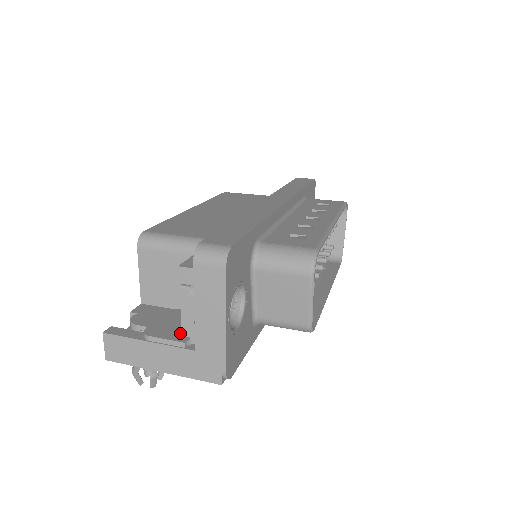
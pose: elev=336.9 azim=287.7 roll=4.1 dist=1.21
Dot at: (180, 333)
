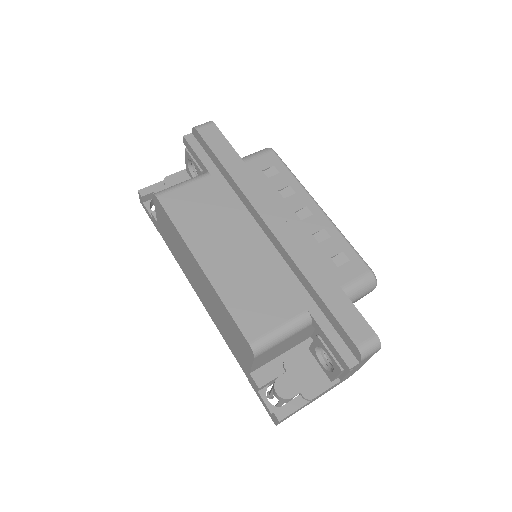
Dot at: (323, 379)
